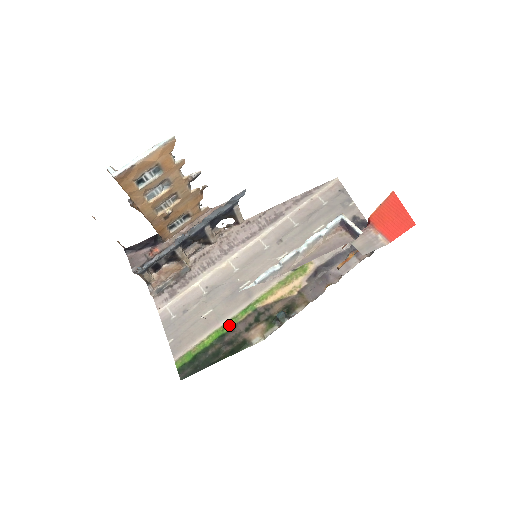
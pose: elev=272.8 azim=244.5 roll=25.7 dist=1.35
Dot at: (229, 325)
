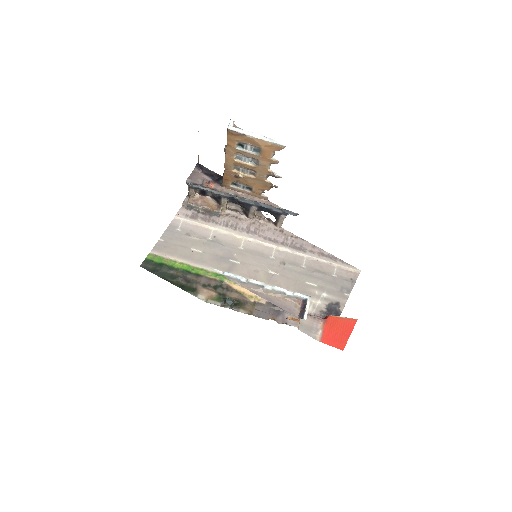
Dot at: (199, 271)
